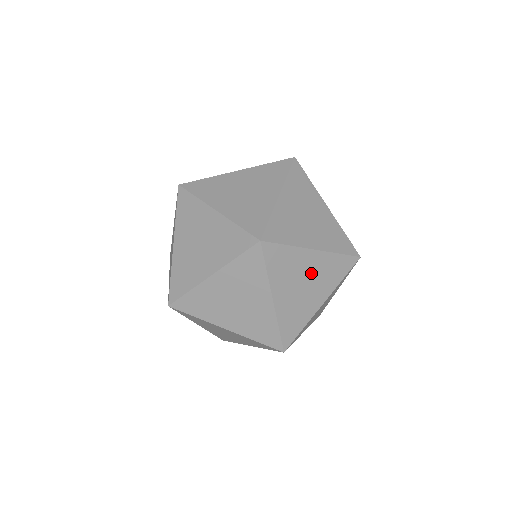
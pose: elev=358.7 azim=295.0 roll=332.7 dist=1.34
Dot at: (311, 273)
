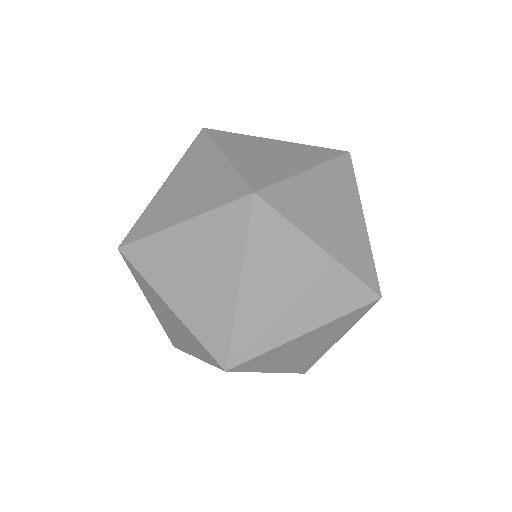
Dot at: (310, 341)
